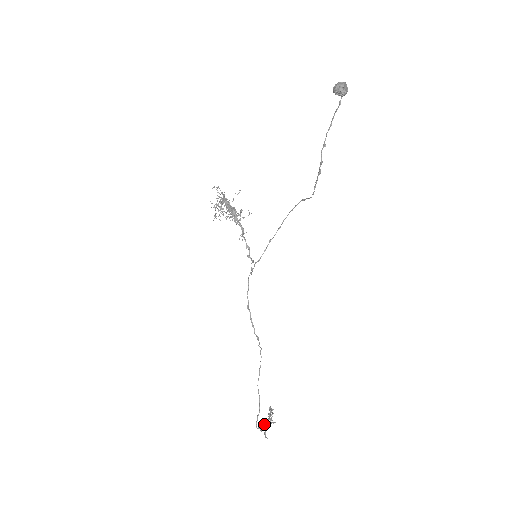
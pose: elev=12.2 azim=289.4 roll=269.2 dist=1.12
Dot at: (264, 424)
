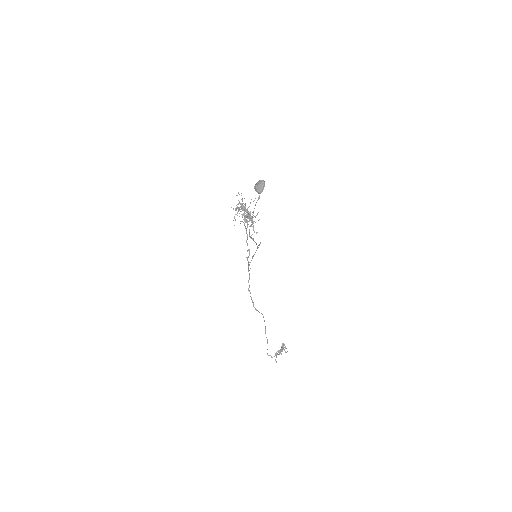
Dot at: (275, 353)
